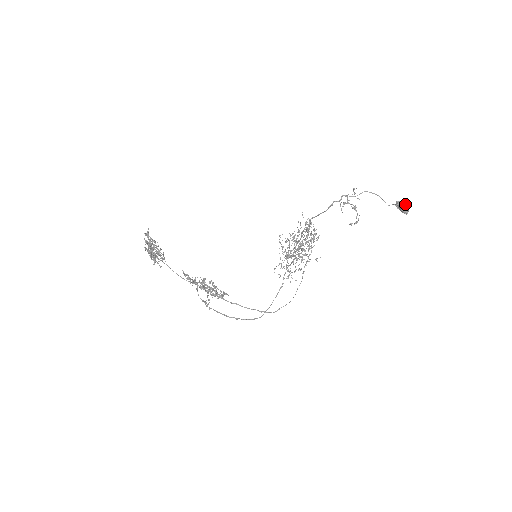
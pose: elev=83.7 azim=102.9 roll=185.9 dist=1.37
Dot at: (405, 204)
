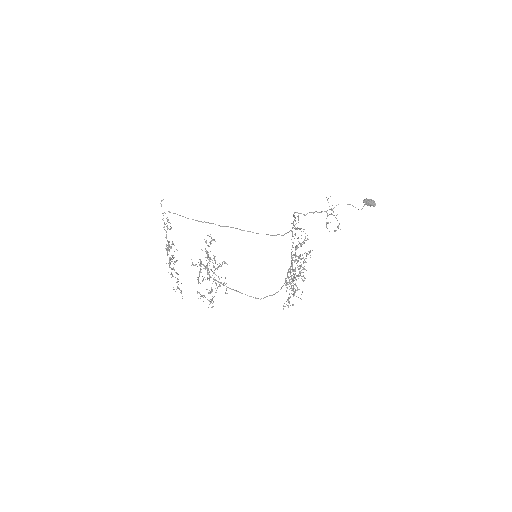
Dot at: (370, 199)
